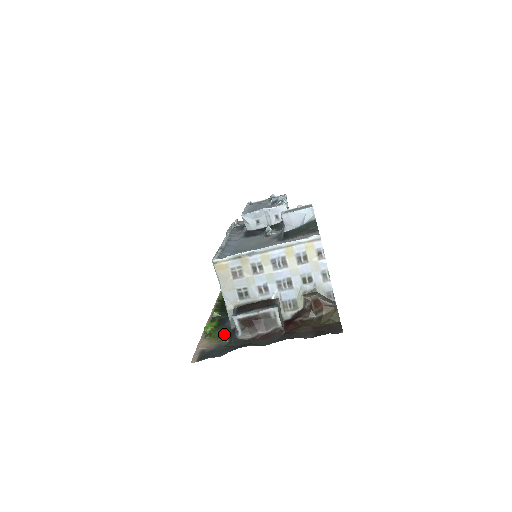
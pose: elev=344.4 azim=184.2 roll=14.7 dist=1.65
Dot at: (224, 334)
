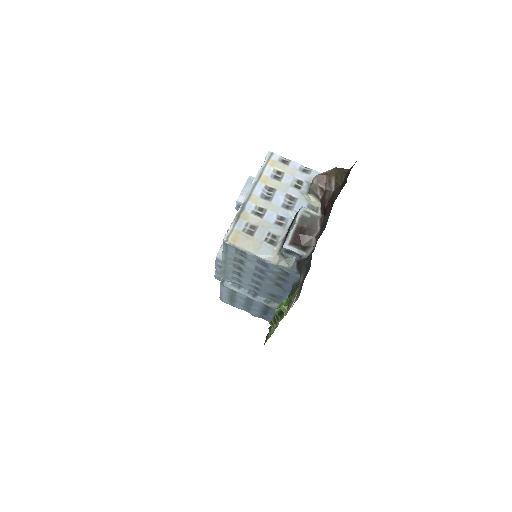
Dot at: (297, 285)
